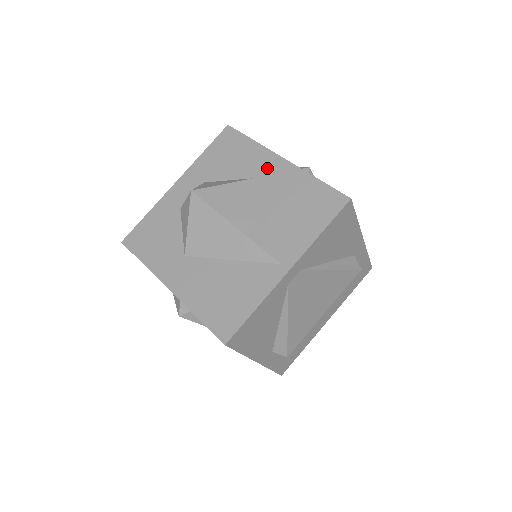
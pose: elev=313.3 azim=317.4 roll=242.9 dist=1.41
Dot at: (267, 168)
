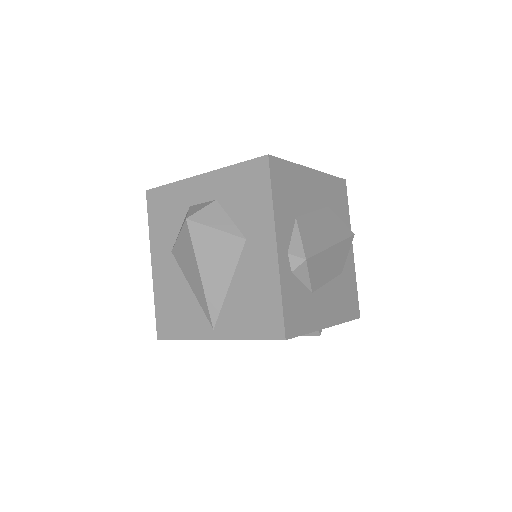
Dot at: (260, 241)
